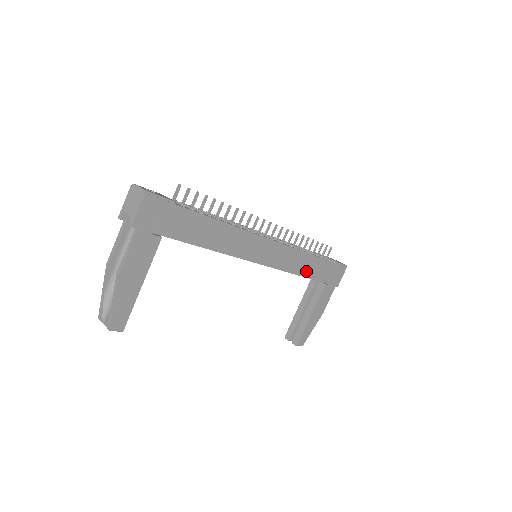
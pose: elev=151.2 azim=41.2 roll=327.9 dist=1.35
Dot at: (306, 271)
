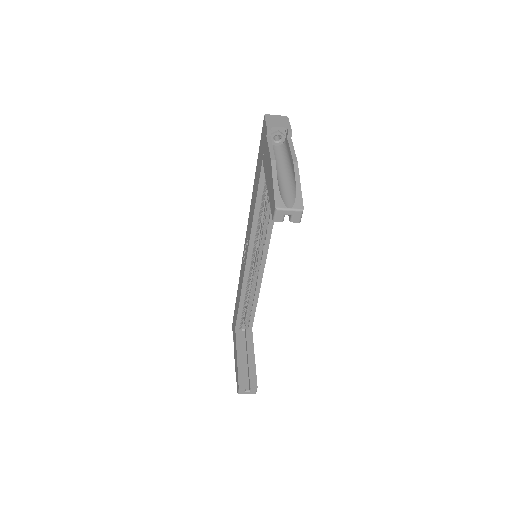
Dot at: occluded
